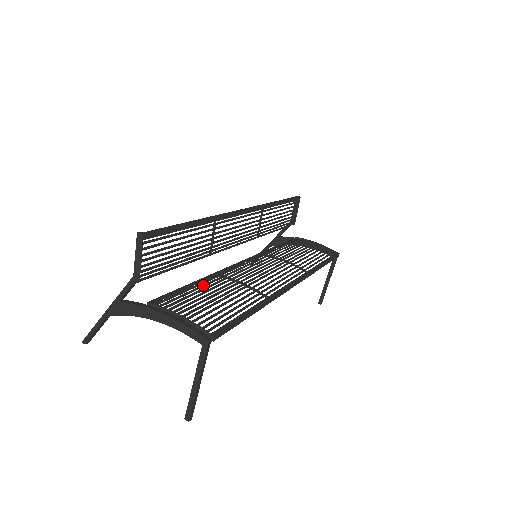
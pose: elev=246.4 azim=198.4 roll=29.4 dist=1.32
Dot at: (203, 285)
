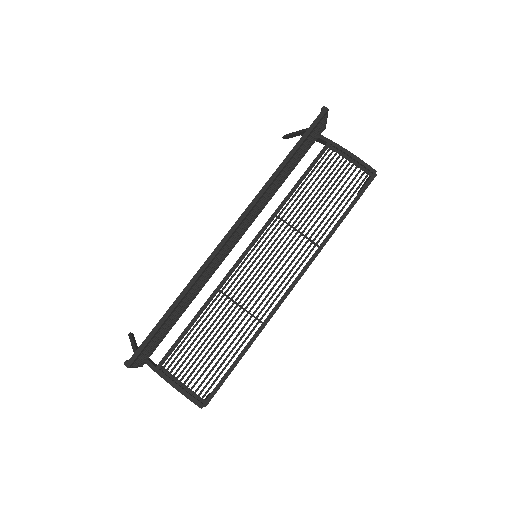
Dot at: (200, 326)
